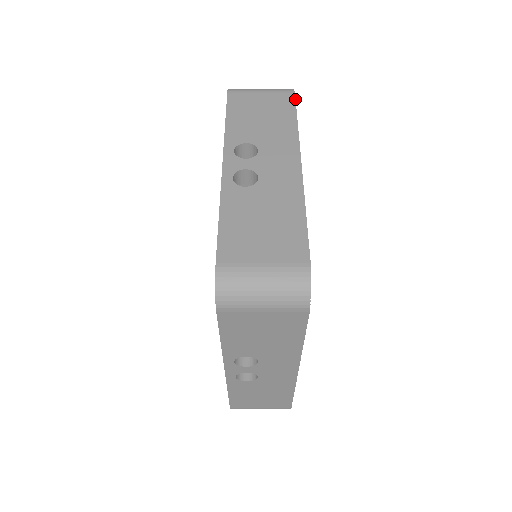
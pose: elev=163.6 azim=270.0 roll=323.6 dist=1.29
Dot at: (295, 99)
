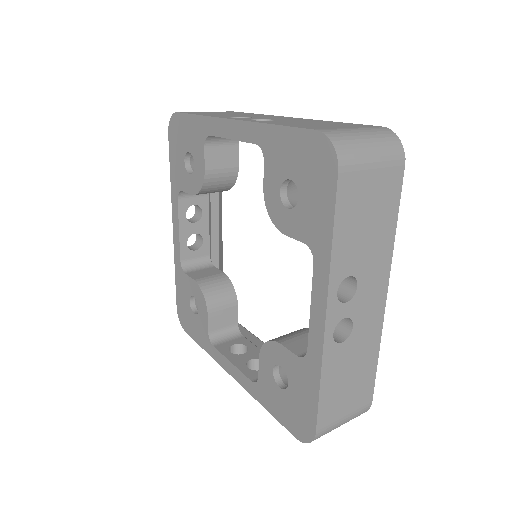
Dot at: occluded
